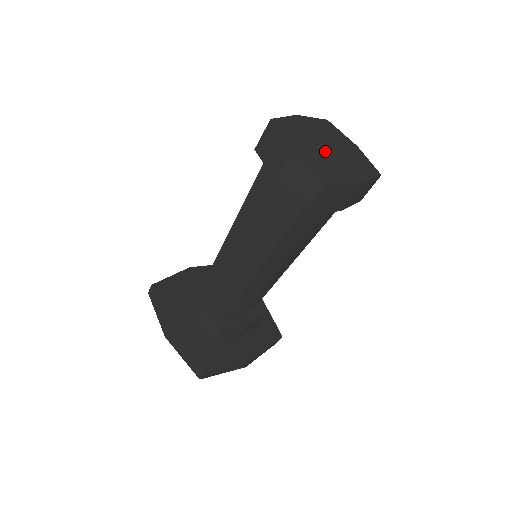
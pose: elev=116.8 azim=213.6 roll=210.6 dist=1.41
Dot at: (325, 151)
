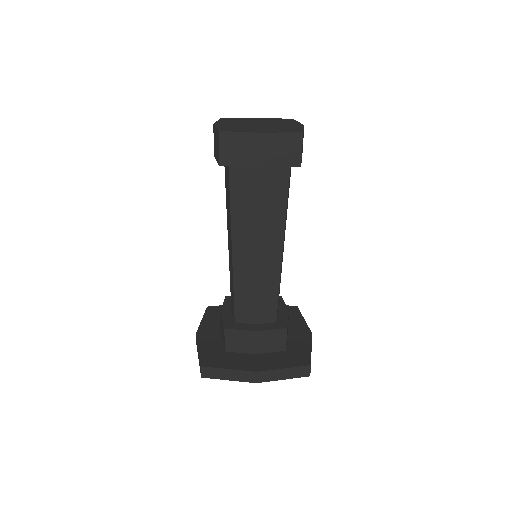
Dot at: (251, 125)
